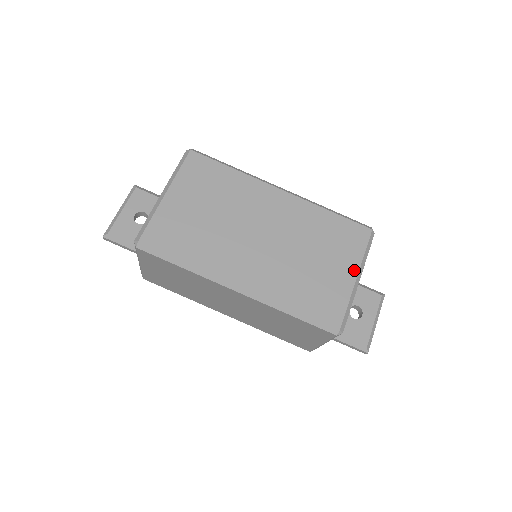
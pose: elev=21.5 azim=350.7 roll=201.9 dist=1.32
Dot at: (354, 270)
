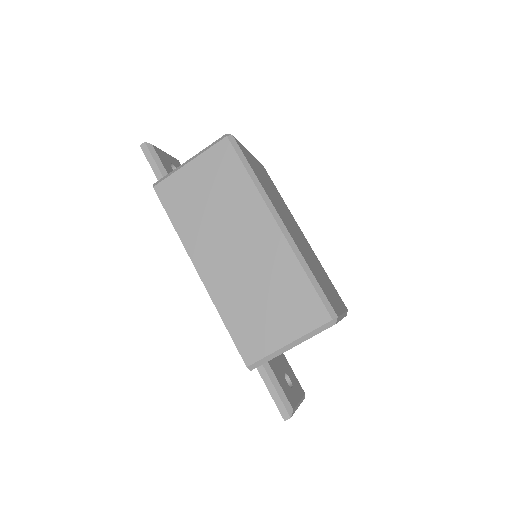
Dot at: (342, 308)
